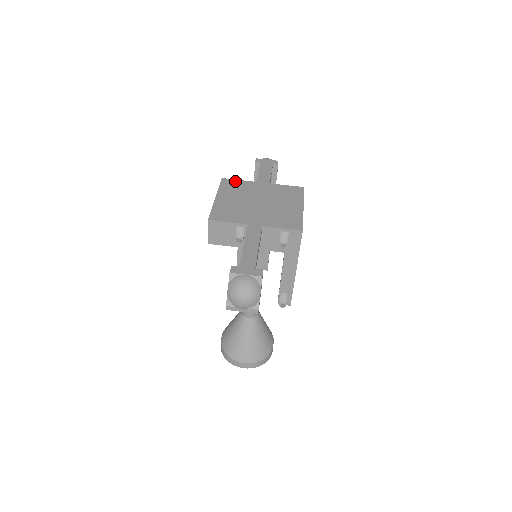
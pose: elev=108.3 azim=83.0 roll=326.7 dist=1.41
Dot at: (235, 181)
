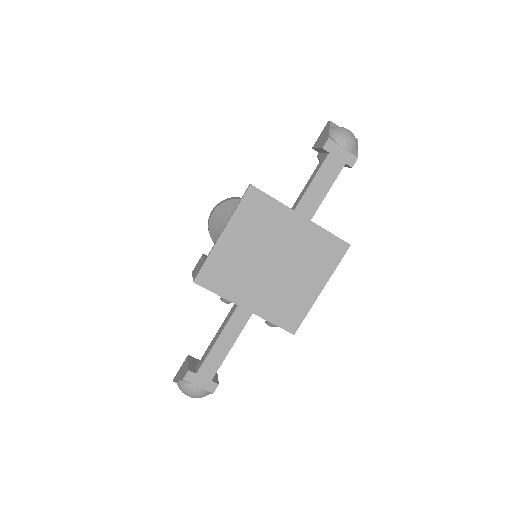
Dot at: (265, 199)
